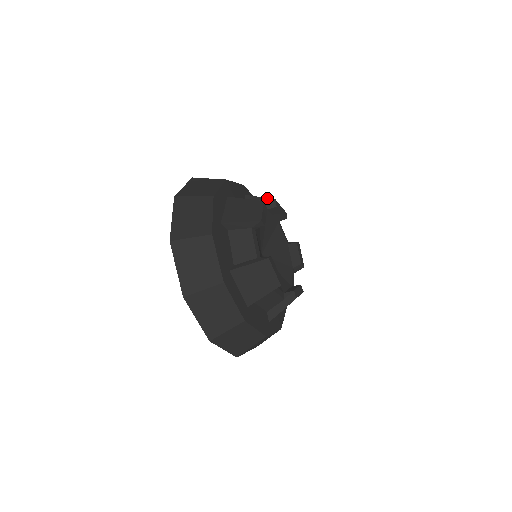
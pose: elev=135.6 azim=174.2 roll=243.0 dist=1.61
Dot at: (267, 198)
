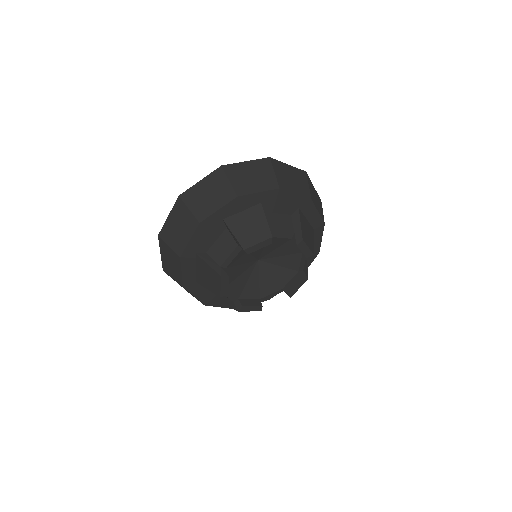
Dot at: (301, 231)
